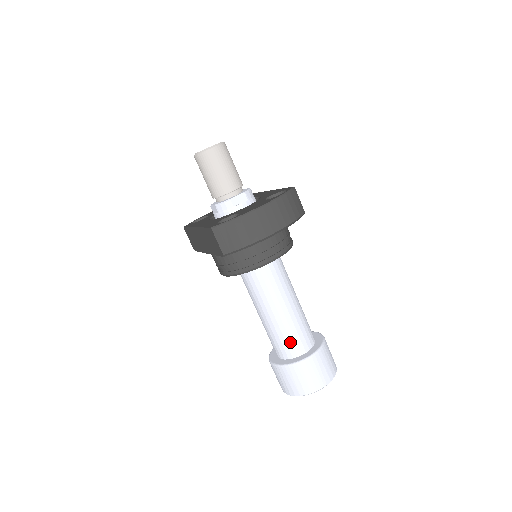
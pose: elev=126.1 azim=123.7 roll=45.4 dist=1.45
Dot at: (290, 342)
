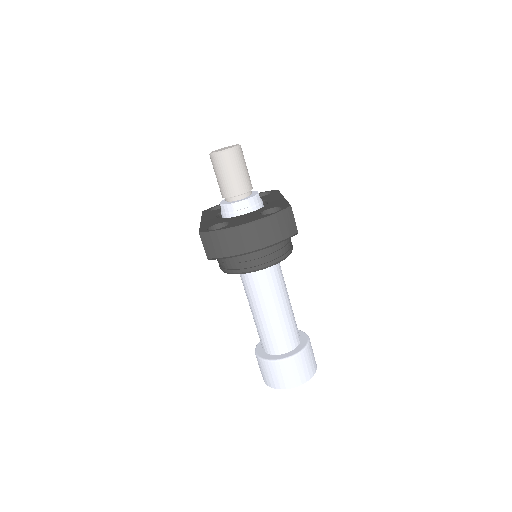
Dot at: (271, 341)
